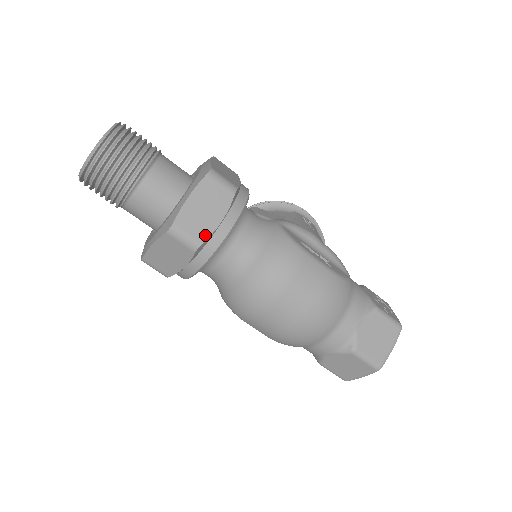
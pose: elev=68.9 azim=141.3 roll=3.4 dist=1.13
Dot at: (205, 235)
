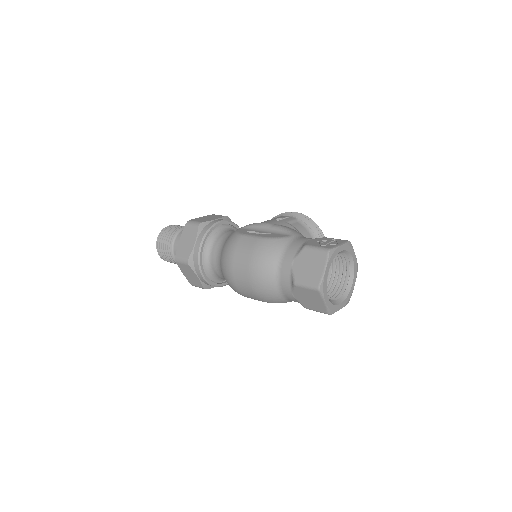
Dot at: (189, 254)
